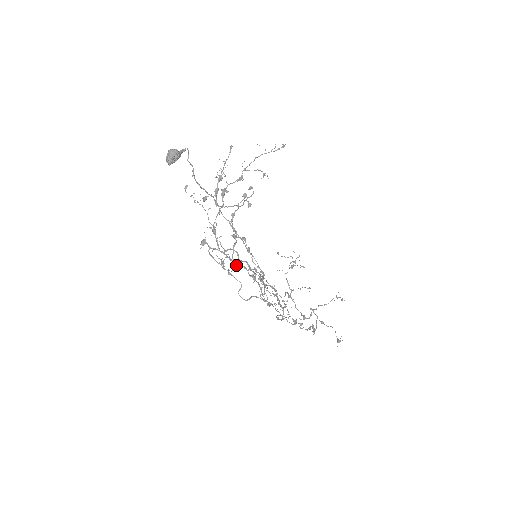
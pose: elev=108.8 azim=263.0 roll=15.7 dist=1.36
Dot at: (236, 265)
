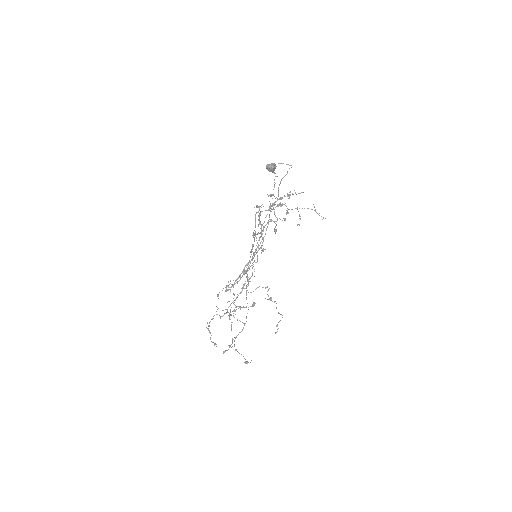
Dot at: (261, 235)
